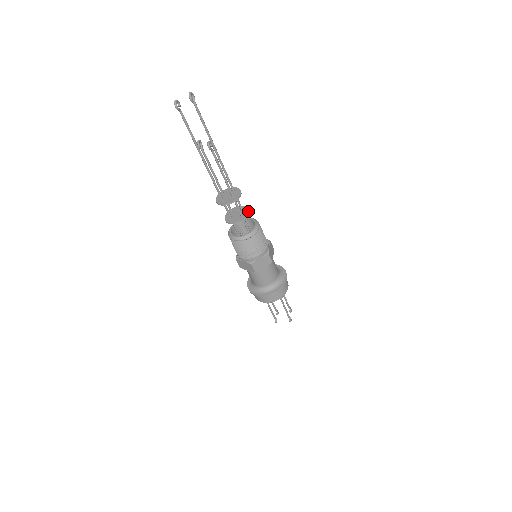
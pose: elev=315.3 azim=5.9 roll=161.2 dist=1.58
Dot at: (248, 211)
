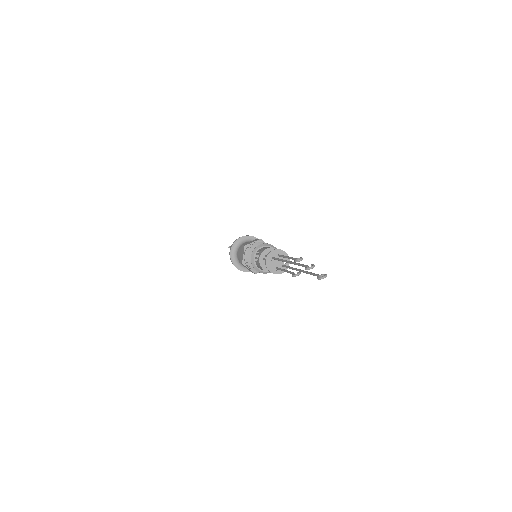
Dot at: occluded
